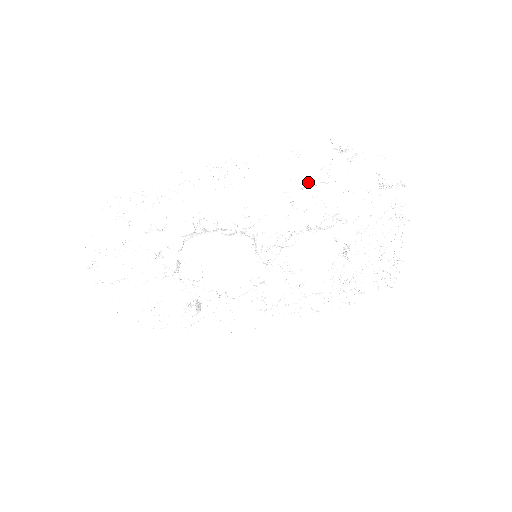
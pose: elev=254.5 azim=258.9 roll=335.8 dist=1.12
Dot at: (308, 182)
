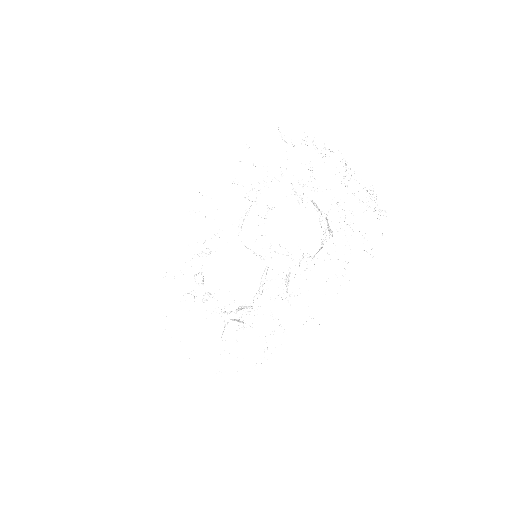
Dot at: (246, 179)
